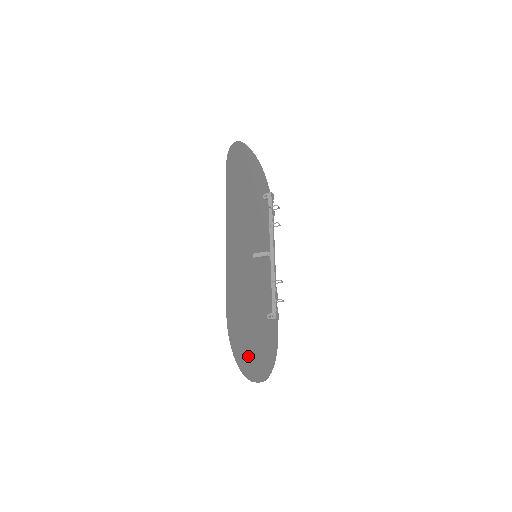
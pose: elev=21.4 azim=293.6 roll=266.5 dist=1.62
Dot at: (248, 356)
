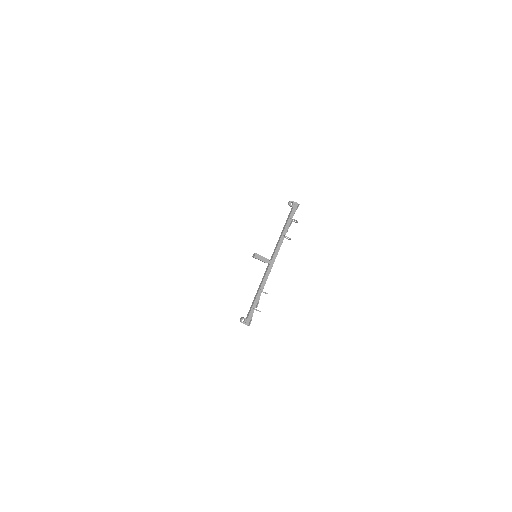
Dot at: occluded
